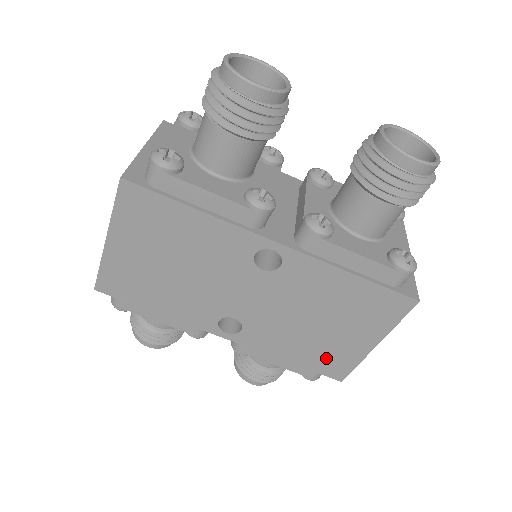
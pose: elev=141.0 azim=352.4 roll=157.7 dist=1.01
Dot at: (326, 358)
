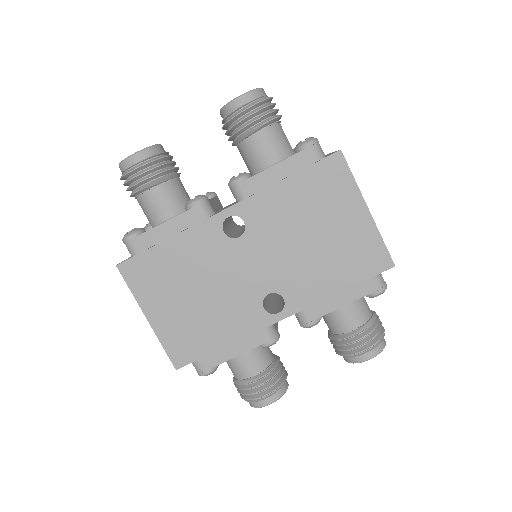
Dot at: (357, 258)
